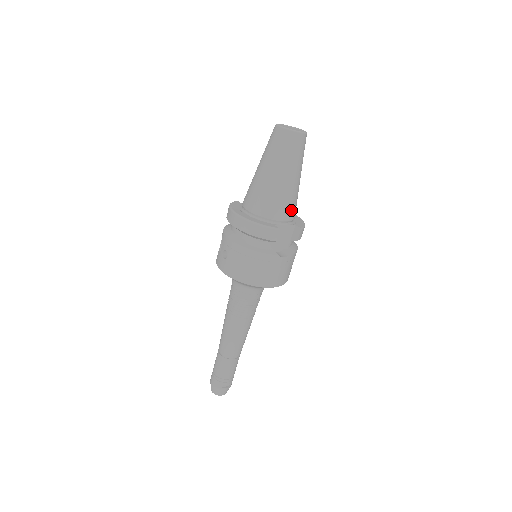
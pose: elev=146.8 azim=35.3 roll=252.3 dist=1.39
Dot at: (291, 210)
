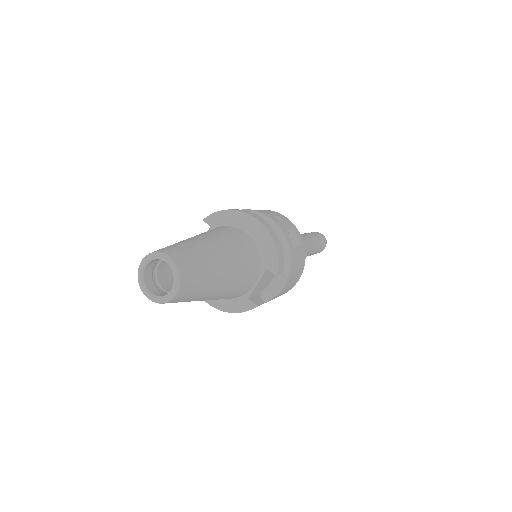
Dot at: (249, 278)
